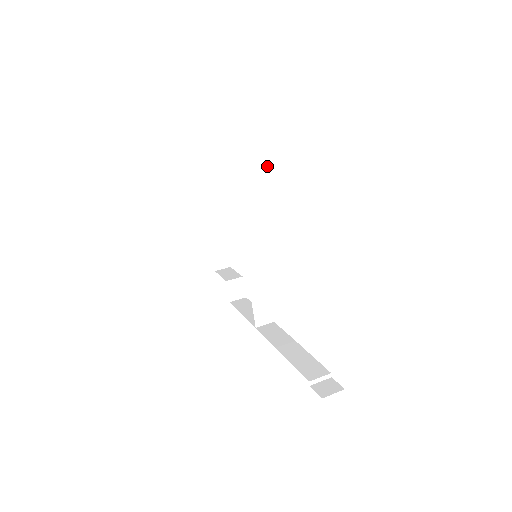
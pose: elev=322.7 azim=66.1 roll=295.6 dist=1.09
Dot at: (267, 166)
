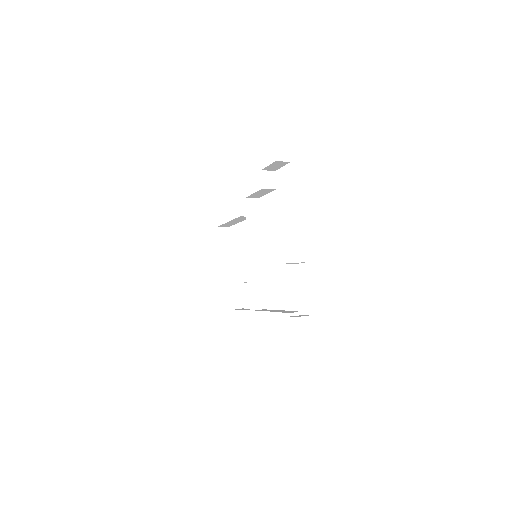
Dot at: (270, 186)
